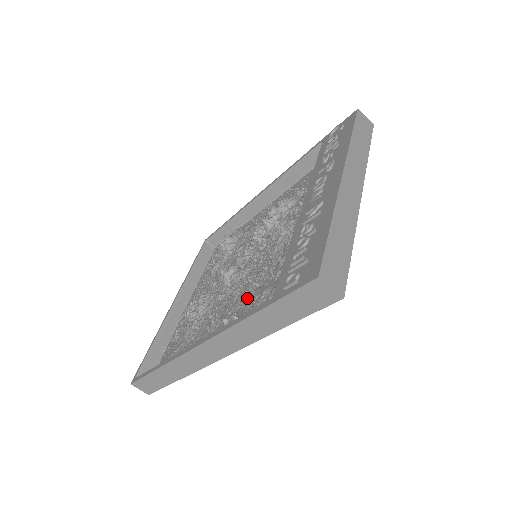
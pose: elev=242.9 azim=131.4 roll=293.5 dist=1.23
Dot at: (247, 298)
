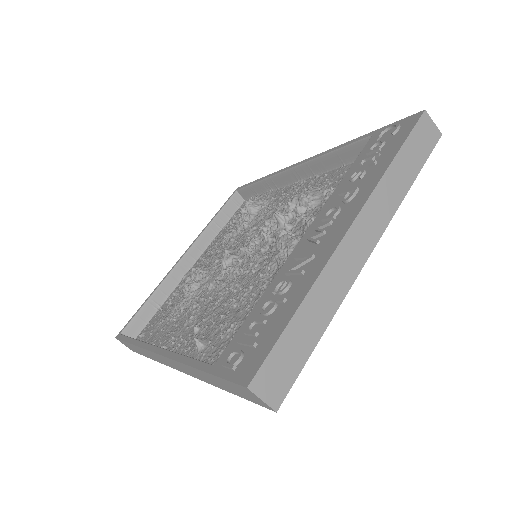
Dot at: (220, 317)
